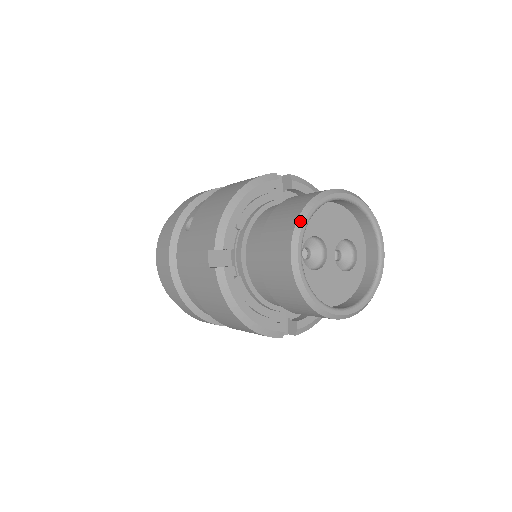
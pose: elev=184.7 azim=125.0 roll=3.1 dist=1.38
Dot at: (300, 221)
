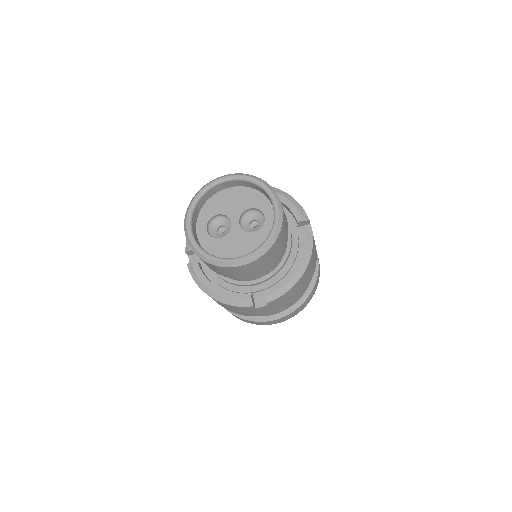
Dot at: (188, 207)
